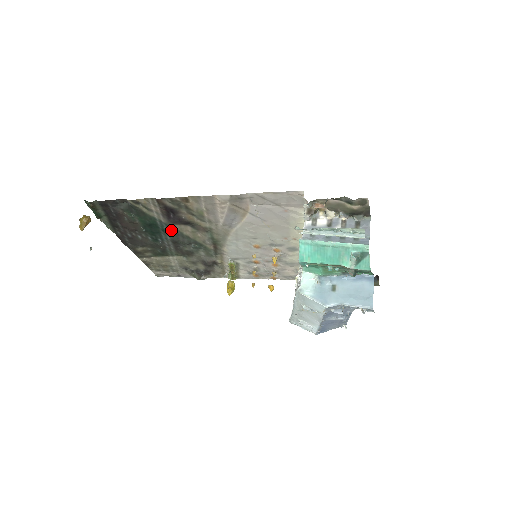
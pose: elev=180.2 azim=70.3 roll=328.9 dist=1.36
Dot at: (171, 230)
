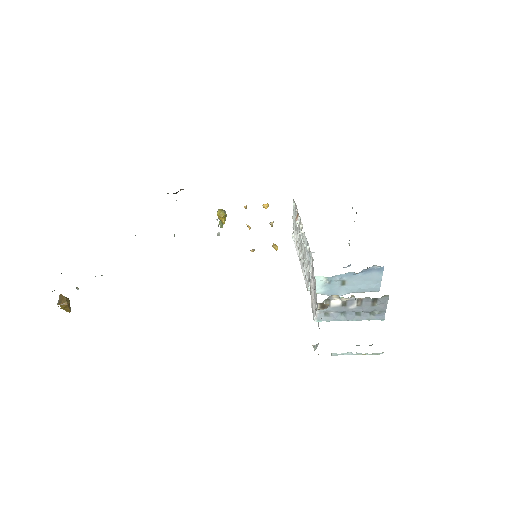
Dot at: occluded
